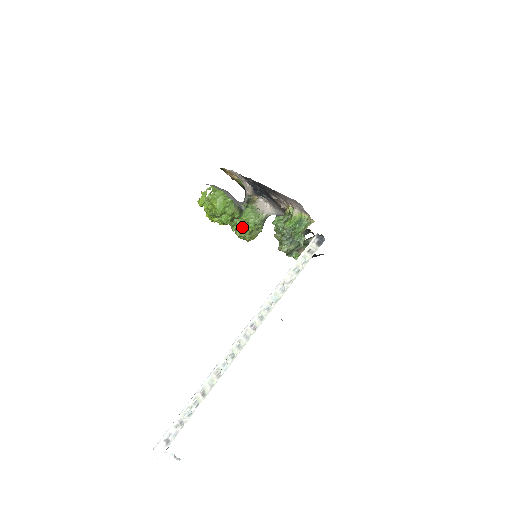
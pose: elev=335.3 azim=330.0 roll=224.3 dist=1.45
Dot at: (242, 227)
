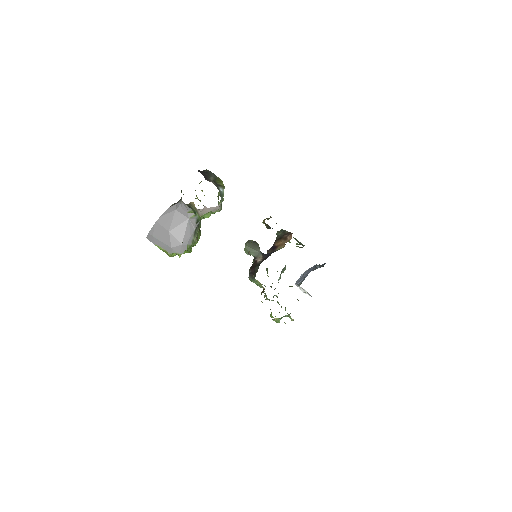
Dot at: occluded
